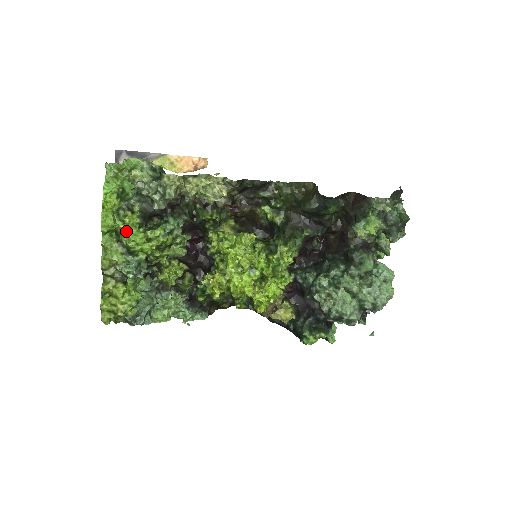
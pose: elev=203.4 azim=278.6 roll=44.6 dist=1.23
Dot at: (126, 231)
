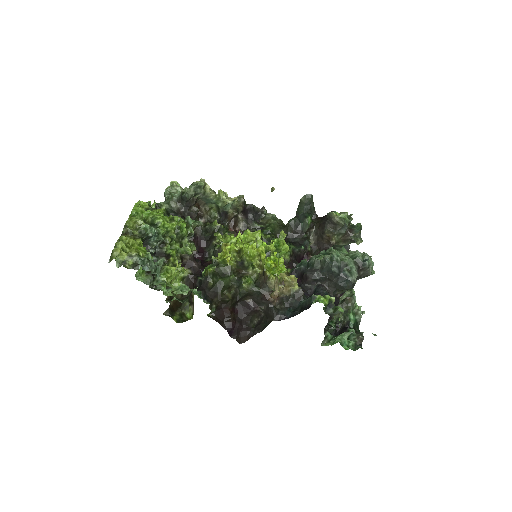
Dot at: occluded
